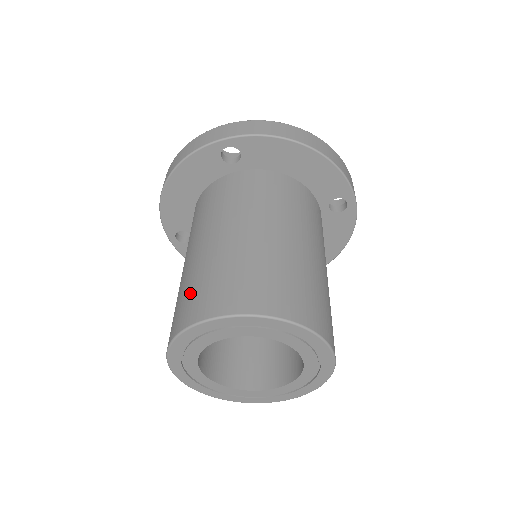
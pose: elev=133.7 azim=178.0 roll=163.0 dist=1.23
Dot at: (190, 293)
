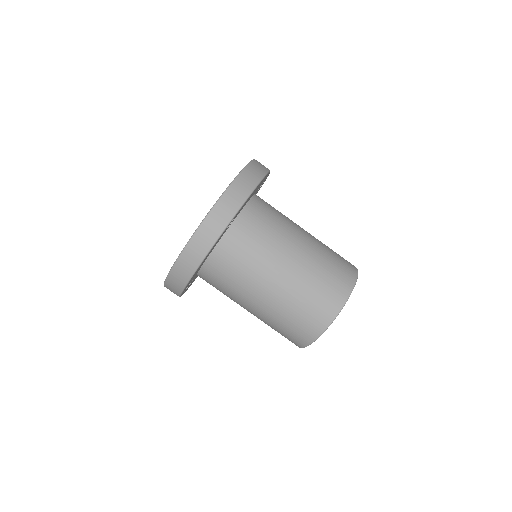
Dot at: occluded
